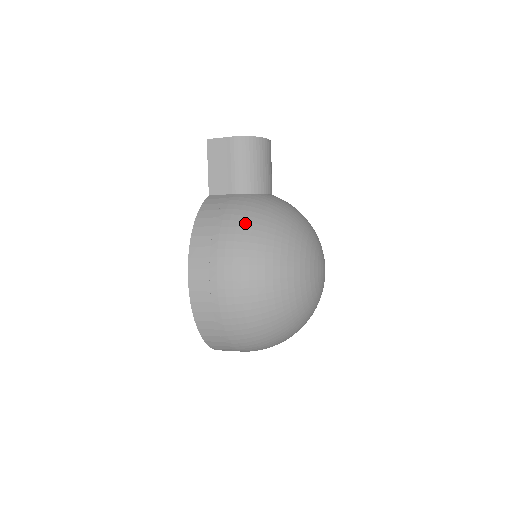
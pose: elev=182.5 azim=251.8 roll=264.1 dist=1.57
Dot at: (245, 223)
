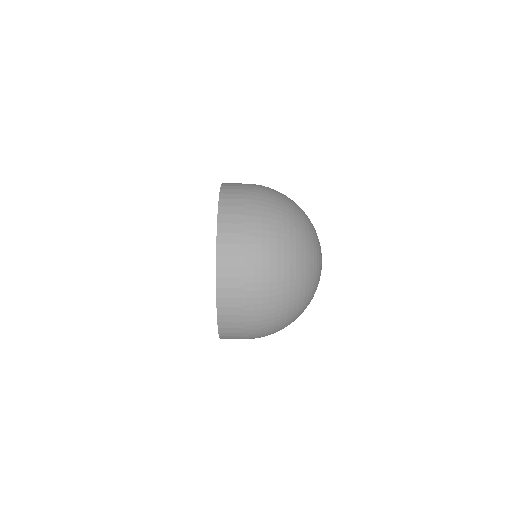
Dot at: occluded
